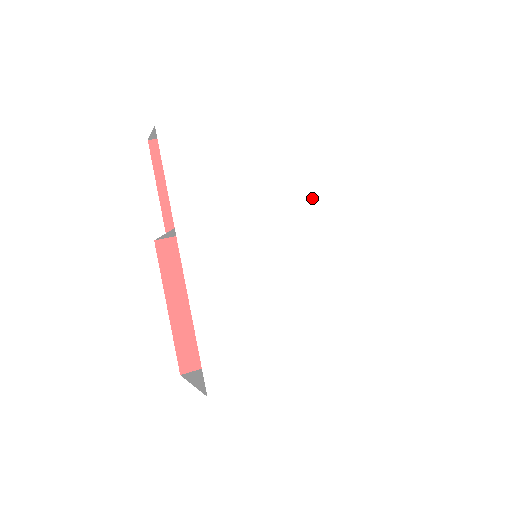
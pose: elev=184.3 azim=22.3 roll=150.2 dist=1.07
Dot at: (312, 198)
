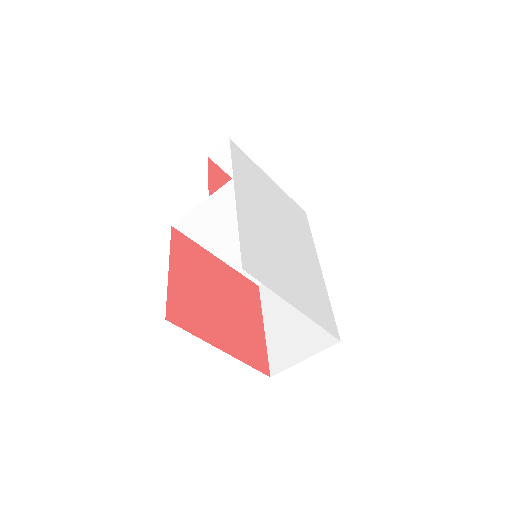
Dot at: (301, 236)
